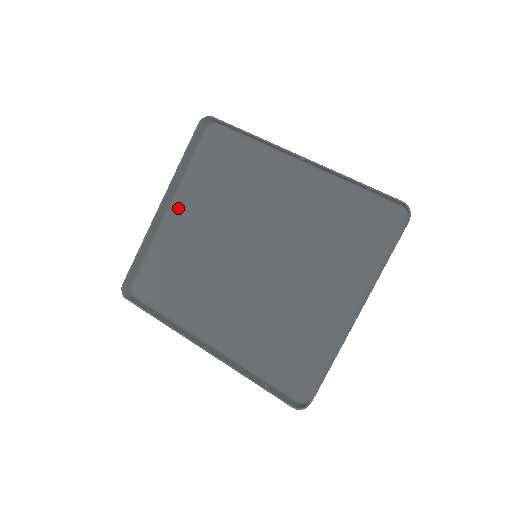
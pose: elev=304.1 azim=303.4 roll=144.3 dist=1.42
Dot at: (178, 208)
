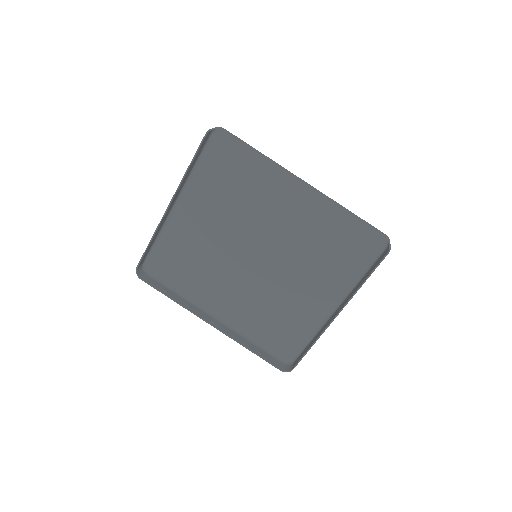
Dot at: (184, 204)
